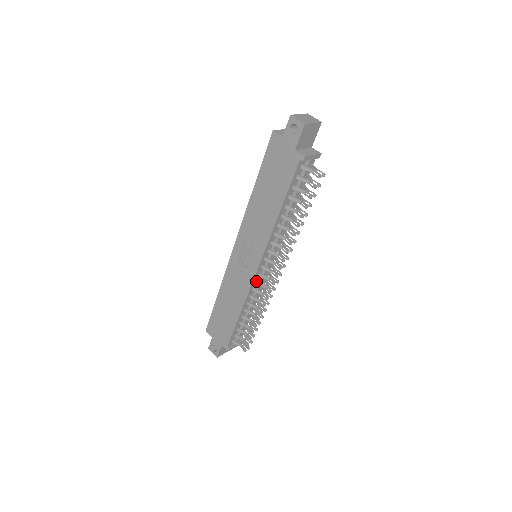
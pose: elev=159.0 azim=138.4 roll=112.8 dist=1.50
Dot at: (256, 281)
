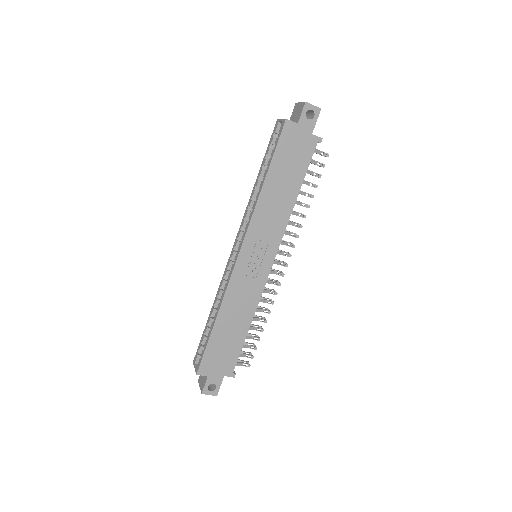
Dot at: (266, 280)
